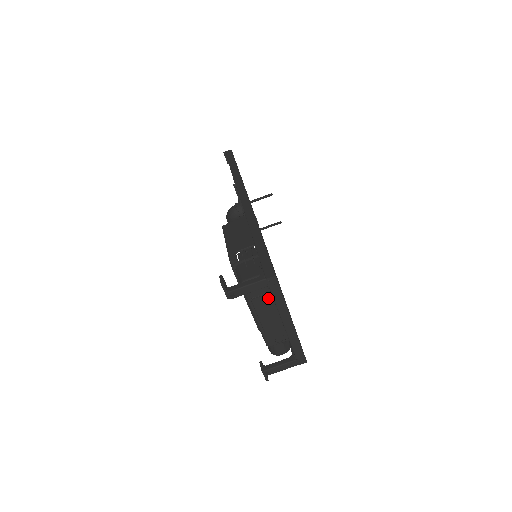
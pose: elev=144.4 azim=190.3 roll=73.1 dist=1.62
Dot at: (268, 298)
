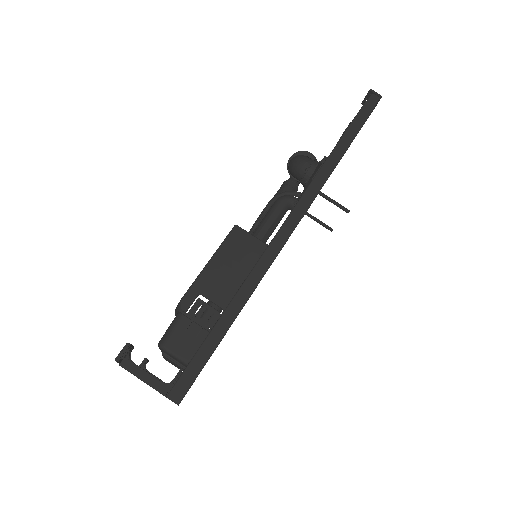
Dot at: (180, 366)
